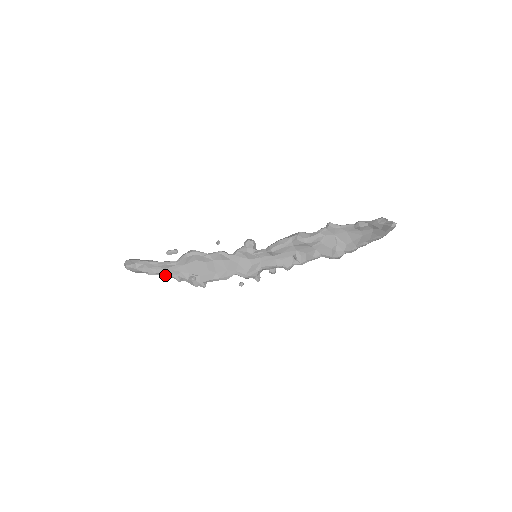
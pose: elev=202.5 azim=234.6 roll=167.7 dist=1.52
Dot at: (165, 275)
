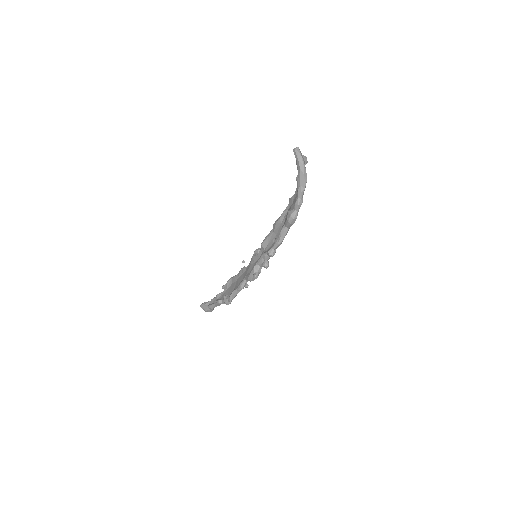
Dot at: (215, 303)
